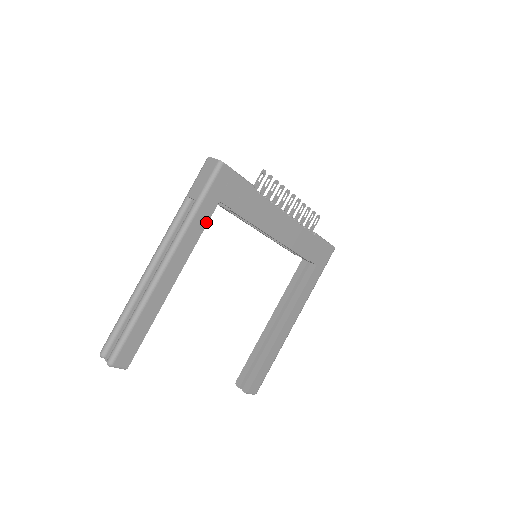
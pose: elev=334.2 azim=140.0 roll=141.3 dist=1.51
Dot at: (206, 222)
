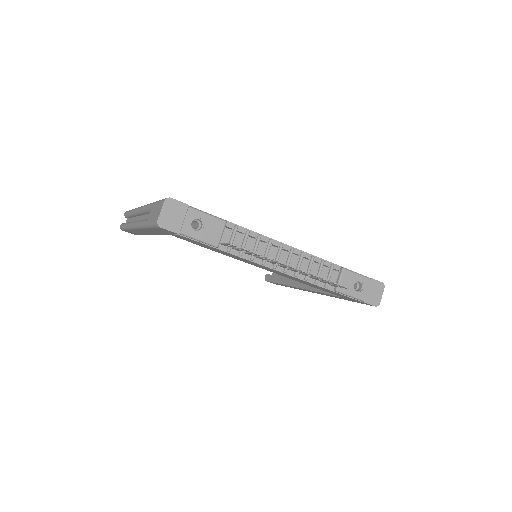
Dot at: (163, 234)
